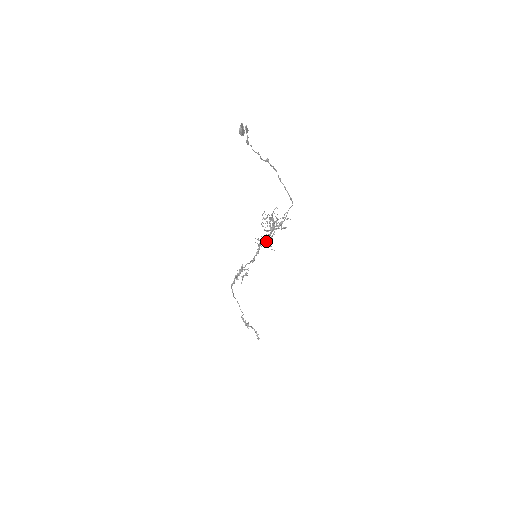
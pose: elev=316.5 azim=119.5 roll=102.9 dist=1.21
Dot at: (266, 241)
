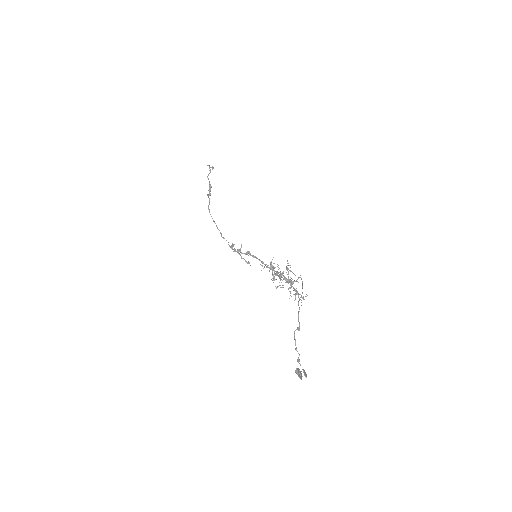
Dot at: occluded
